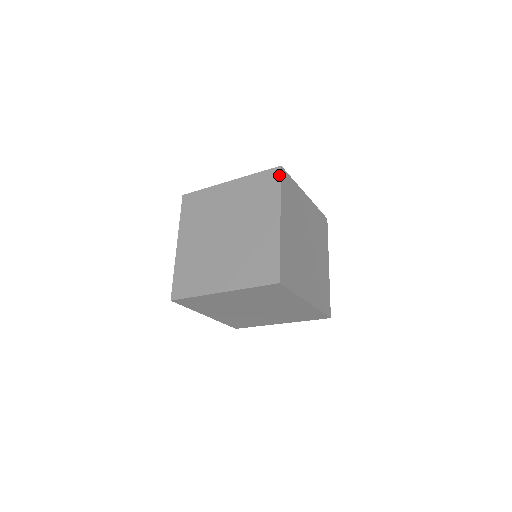
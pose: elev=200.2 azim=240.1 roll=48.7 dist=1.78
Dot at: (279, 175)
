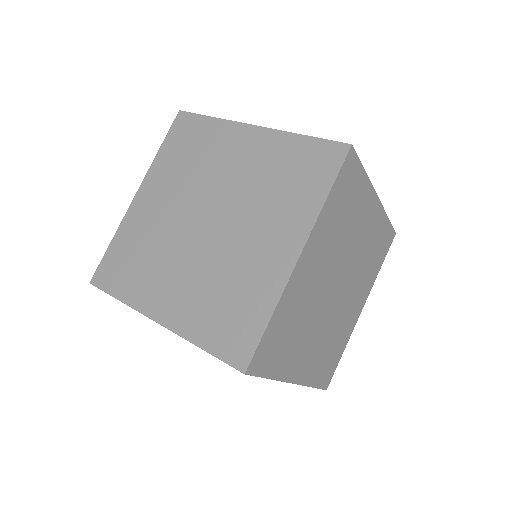
Dot at: (340, 162)
